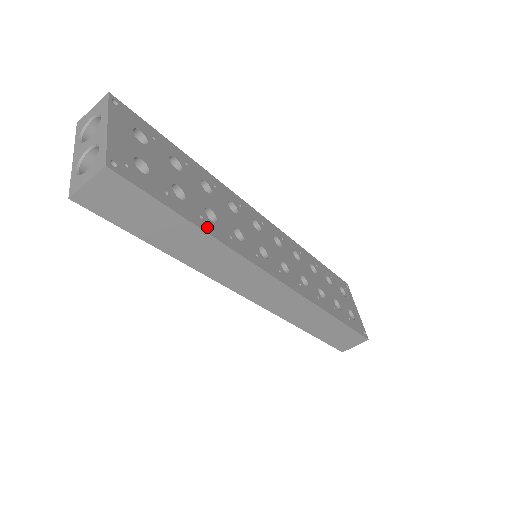
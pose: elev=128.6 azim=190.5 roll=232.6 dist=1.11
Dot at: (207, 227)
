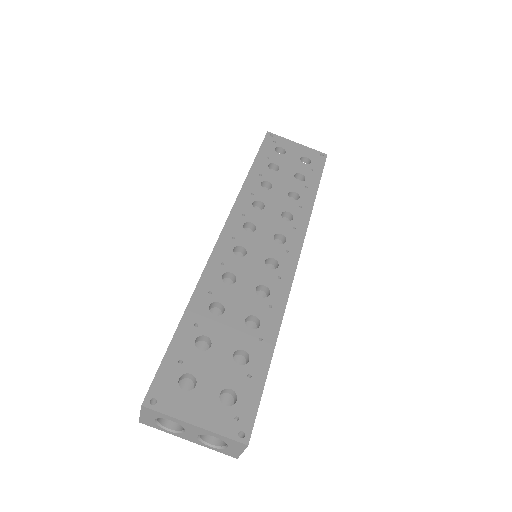
Dot at: (270, 337)
